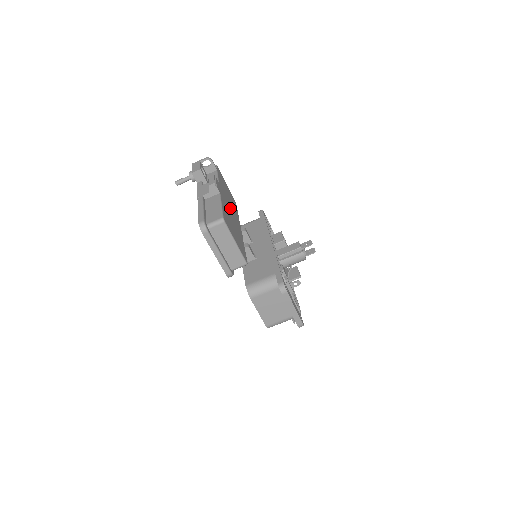
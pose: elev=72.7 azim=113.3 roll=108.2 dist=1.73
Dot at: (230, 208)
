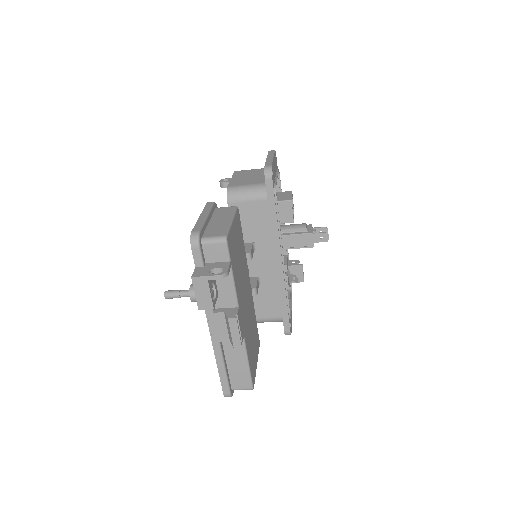
Dot at: (245, 297)
